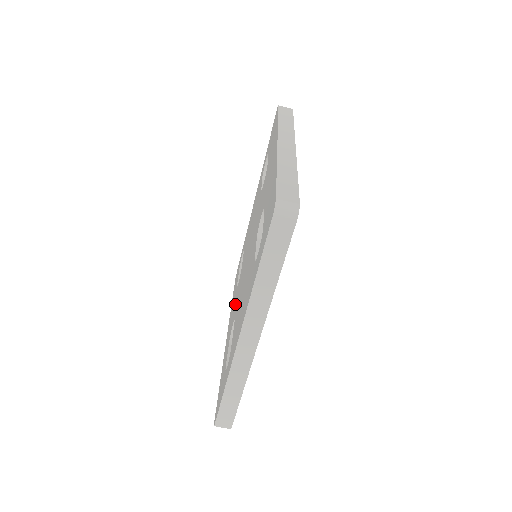
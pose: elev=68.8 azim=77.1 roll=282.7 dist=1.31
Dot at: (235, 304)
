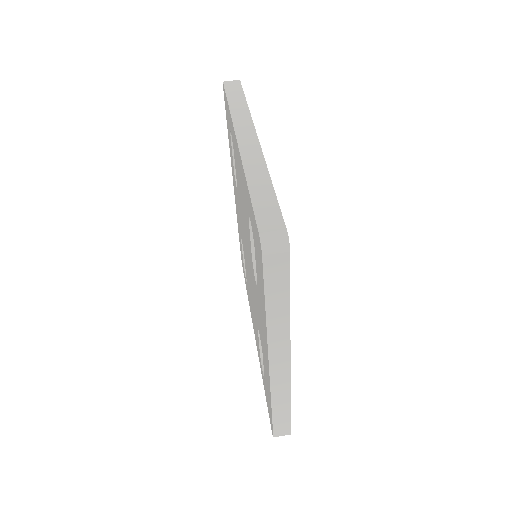
Dot at: (257, 308)
